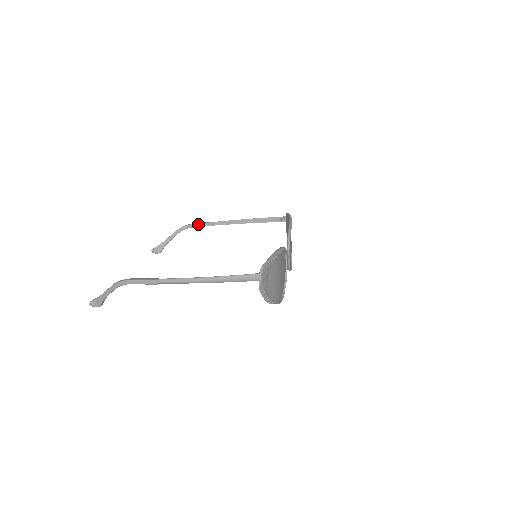
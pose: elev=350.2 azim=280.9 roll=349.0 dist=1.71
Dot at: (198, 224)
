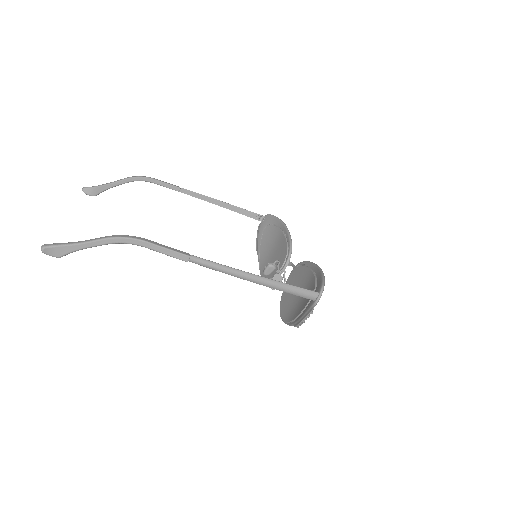
Dot at: (161, 182)
